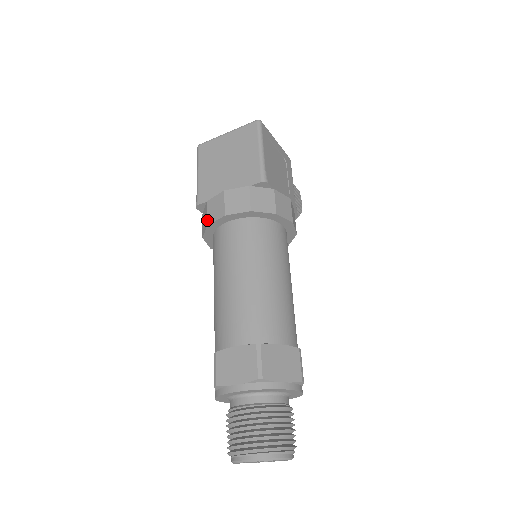
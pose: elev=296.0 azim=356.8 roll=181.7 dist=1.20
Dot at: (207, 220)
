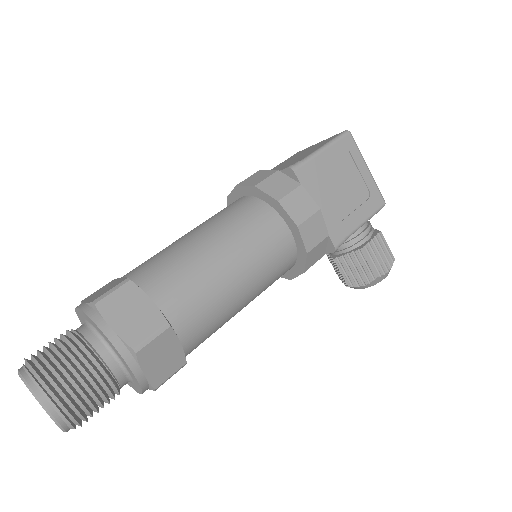
Dot at: occluded
